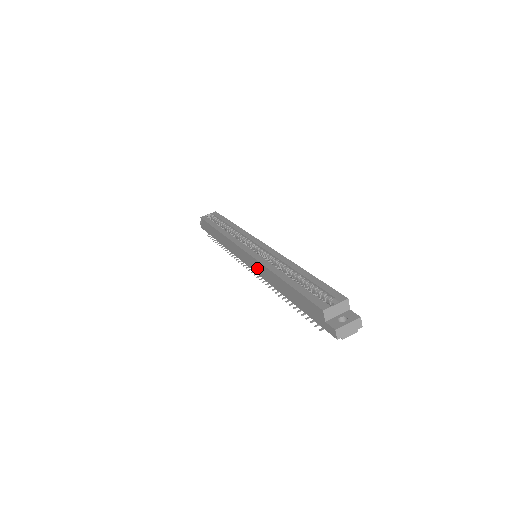
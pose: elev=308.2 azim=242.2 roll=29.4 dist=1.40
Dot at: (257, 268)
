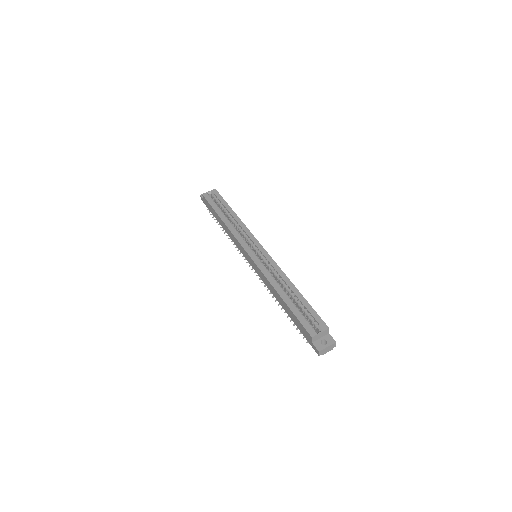
Dot at: (258, 272)
